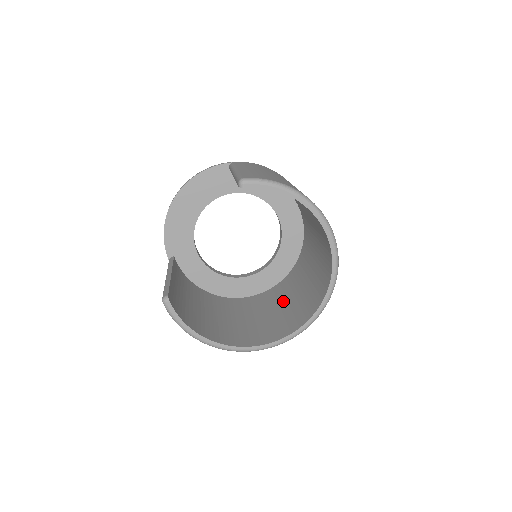
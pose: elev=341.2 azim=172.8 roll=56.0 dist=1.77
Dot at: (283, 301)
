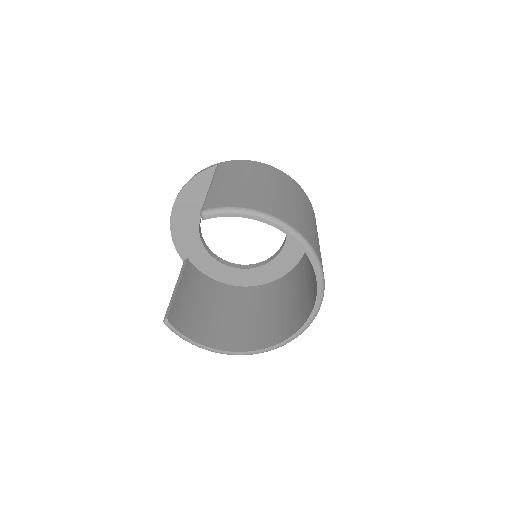
Dot at: (292, 293)
